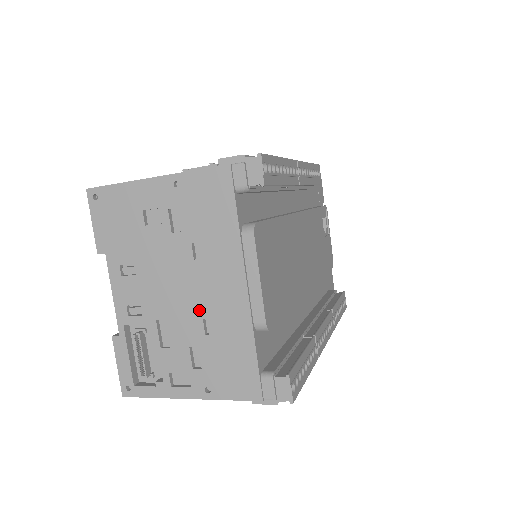
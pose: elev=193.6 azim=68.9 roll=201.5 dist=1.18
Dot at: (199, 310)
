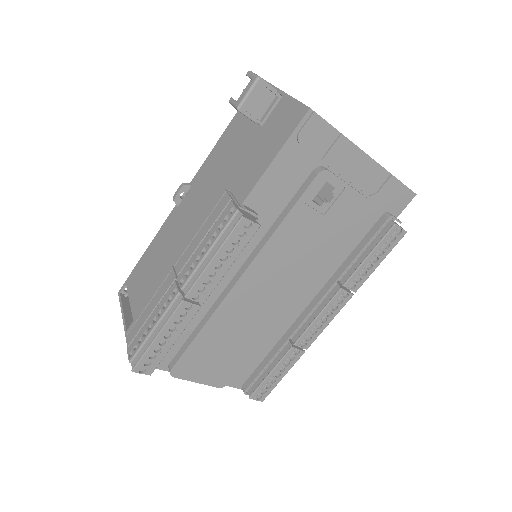
Dot at: occluded
